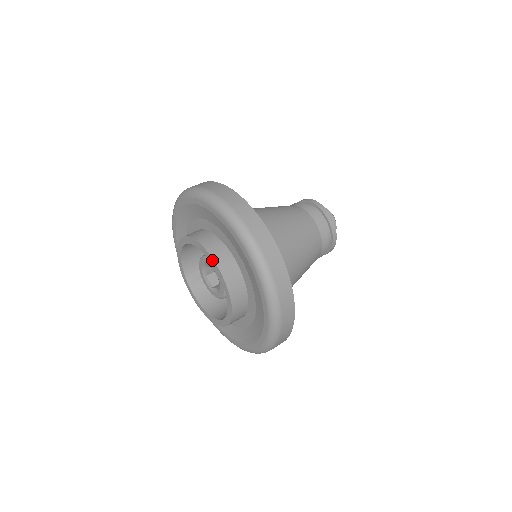
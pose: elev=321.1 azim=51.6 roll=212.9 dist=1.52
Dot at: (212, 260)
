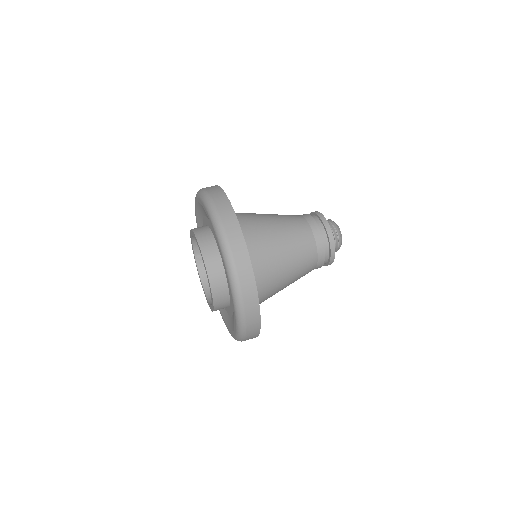
Dot at: (204, 263)
